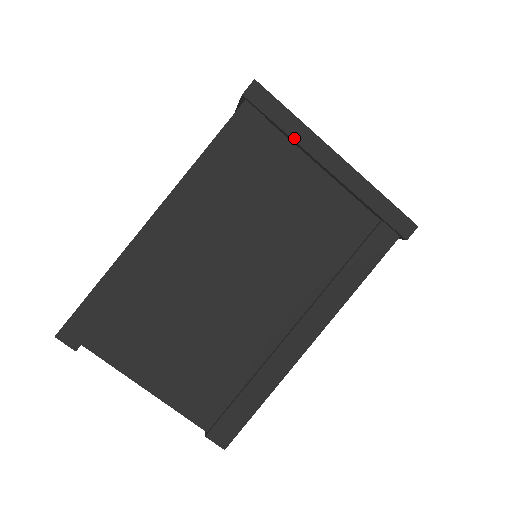
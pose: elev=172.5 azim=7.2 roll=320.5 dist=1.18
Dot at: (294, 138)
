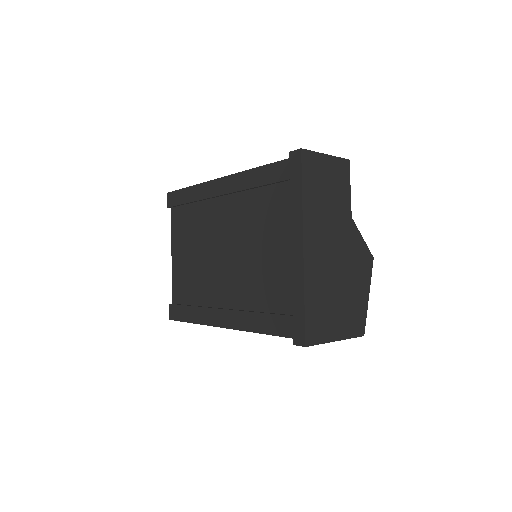
Dot at: (292, 207)
